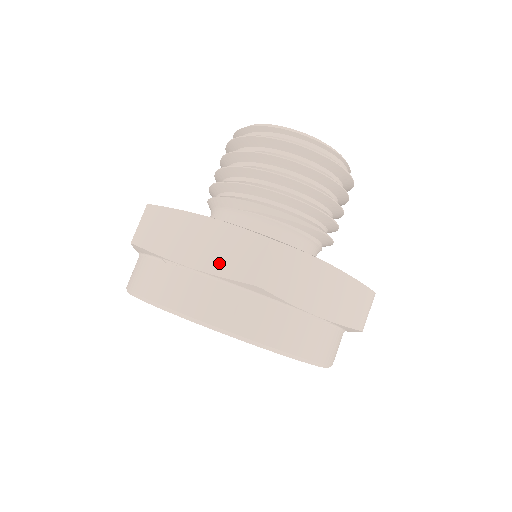
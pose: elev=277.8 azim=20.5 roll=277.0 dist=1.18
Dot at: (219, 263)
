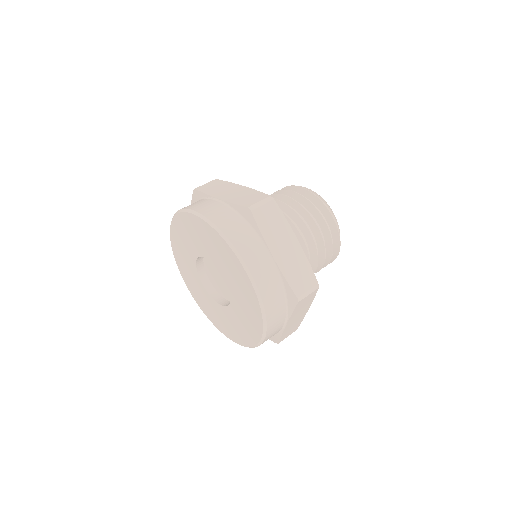
Dot at: occluded
